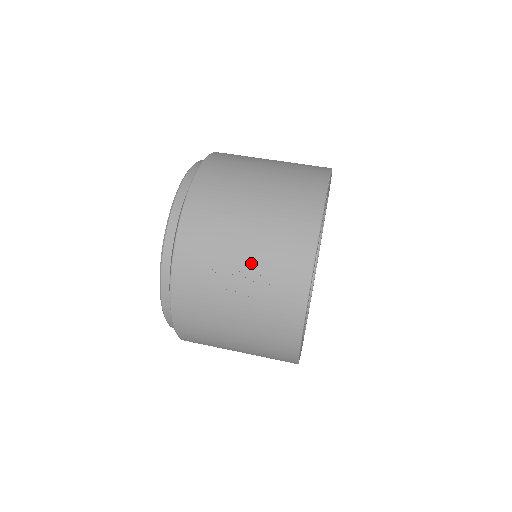
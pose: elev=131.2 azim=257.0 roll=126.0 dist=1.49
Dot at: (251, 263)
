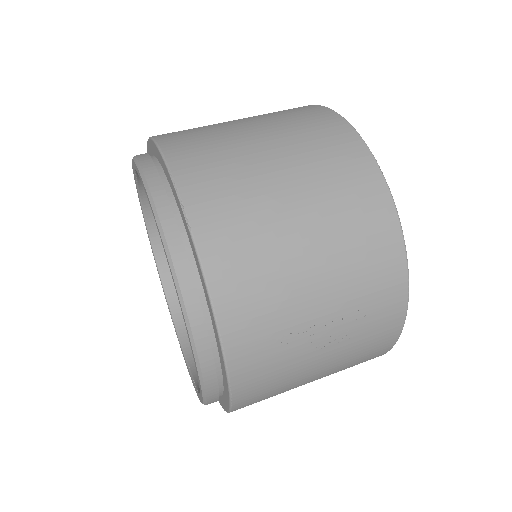
Dot at: (334, 306)
